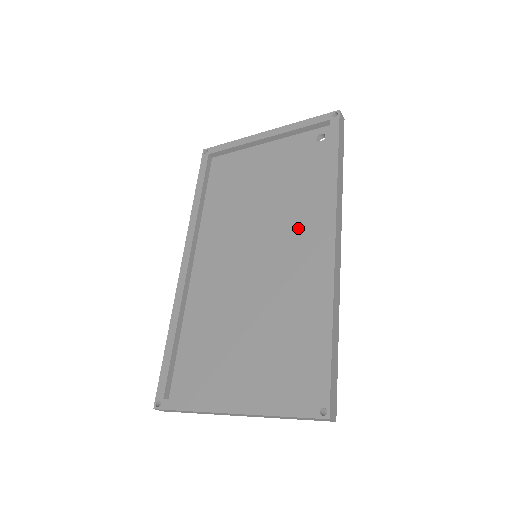
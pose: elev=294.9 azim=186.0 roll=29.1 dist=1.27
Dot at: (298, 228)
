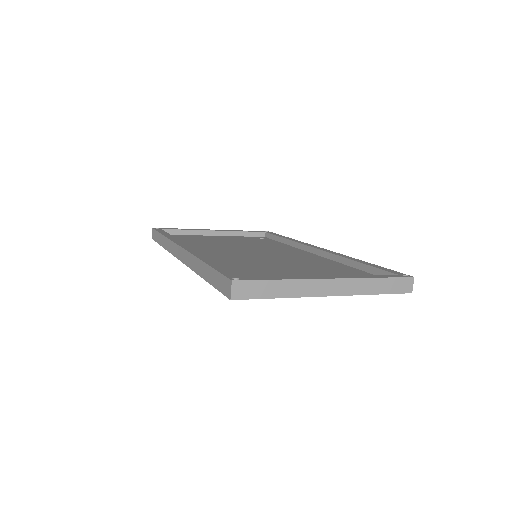
Dot at: (283, 250)
